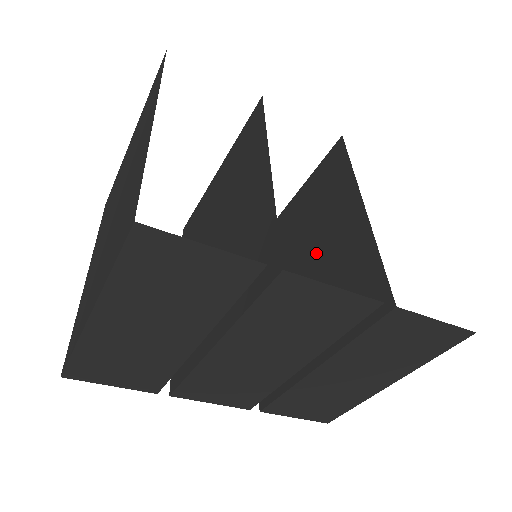
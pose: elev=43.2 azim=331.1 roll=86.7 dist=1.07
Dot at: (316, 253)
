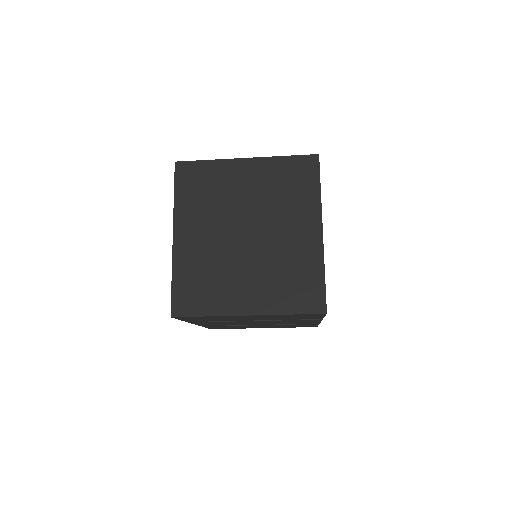
Dot at: occluded
